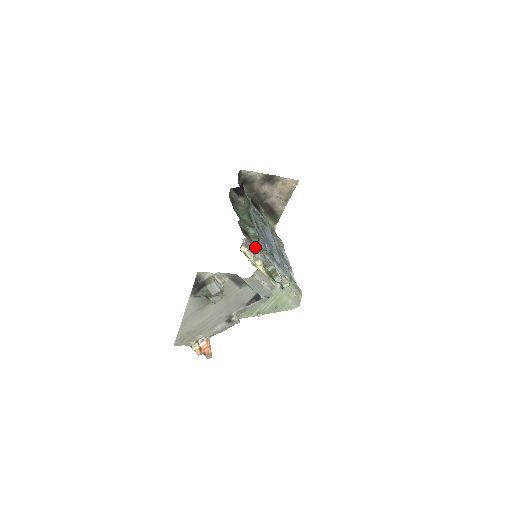
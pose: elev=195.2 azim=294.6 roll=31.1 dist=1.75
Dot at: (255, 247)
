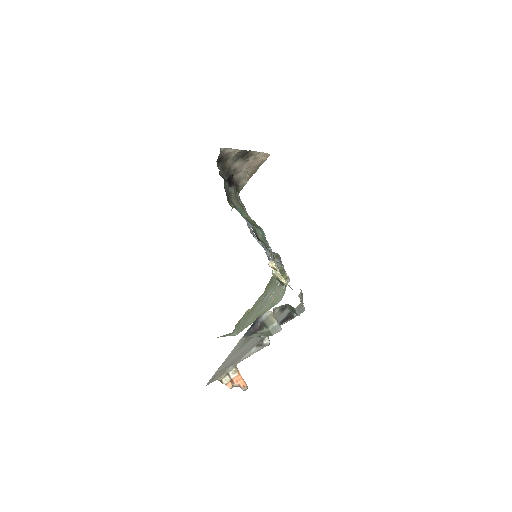
Dot at: occluded
